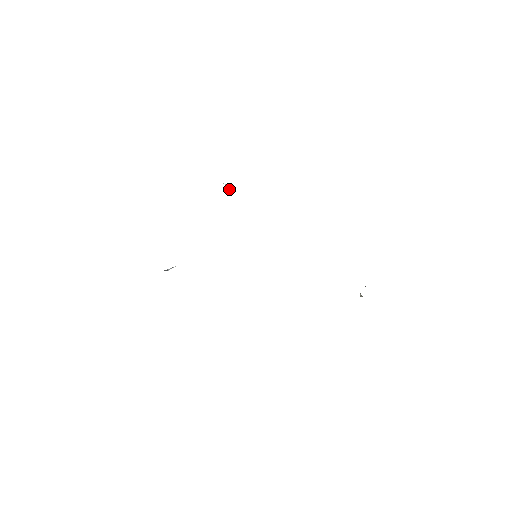
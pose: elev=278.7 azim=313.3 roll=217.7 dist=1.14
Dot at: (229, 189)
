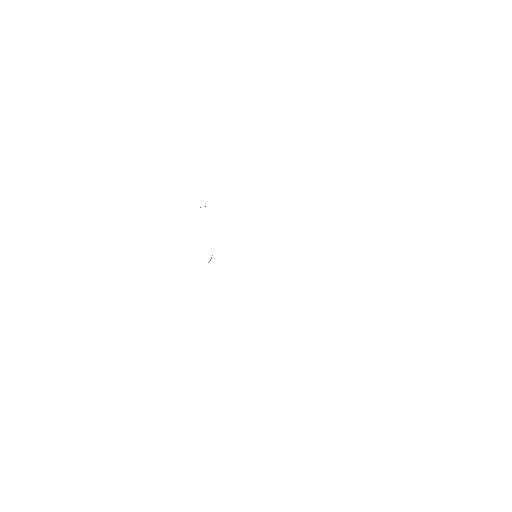
Dot at: occluded
